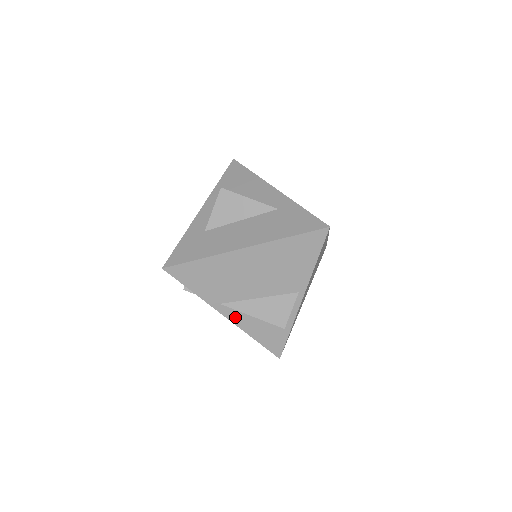
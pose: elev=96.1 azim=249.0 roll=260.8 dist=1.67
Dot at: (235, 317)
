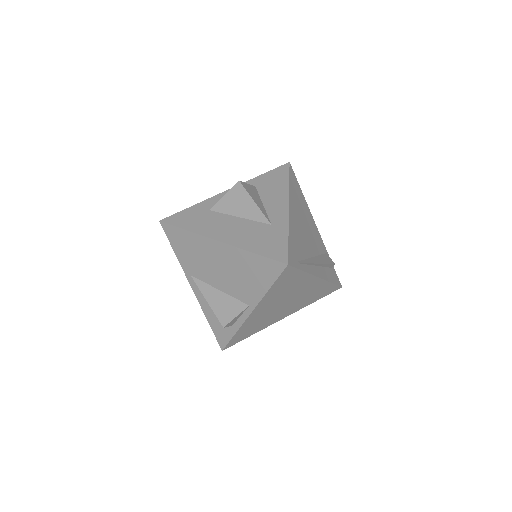
Dot at: (199, 293)
